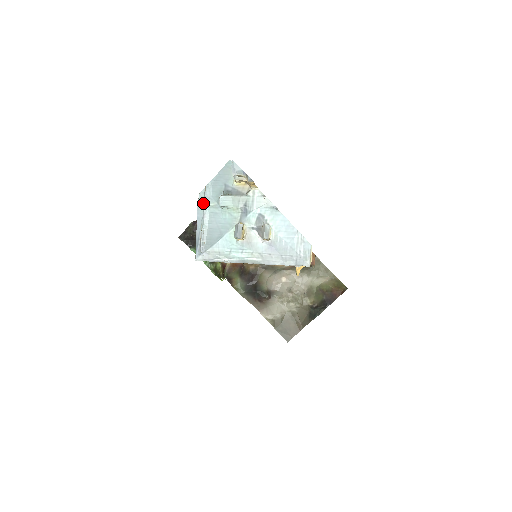
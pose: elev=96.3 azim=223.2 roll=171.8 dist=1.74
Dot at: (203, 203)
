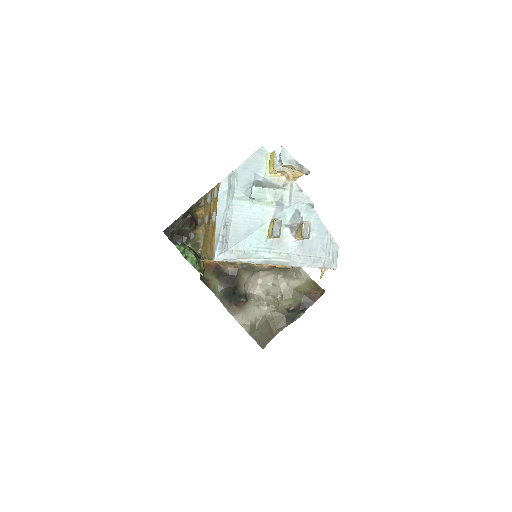
Dot at: (226, 193)
